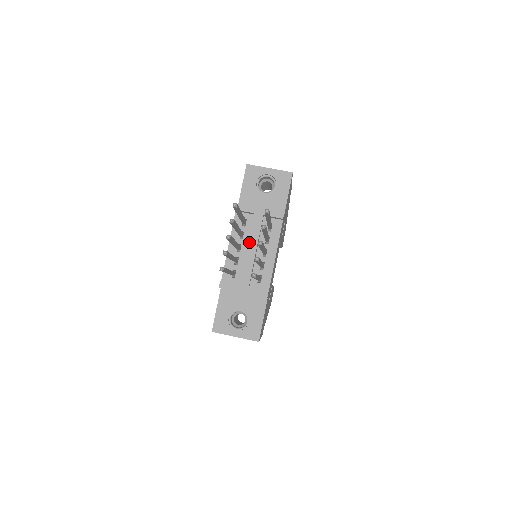
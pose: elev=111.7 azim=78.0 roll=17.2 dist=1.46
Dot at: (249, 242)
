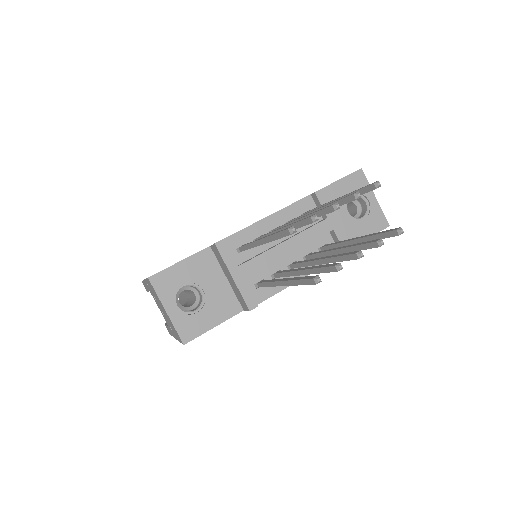
Dot at: (294, 237)
